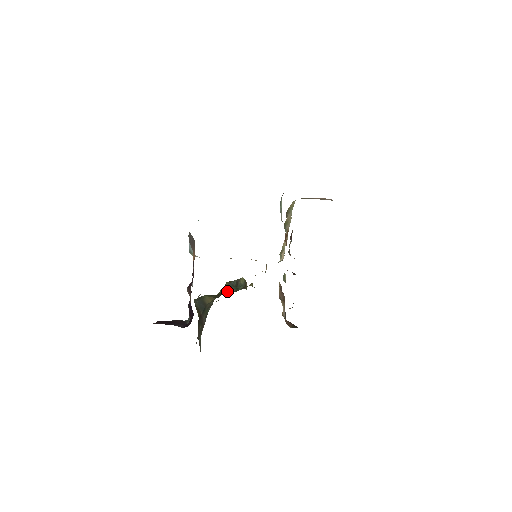
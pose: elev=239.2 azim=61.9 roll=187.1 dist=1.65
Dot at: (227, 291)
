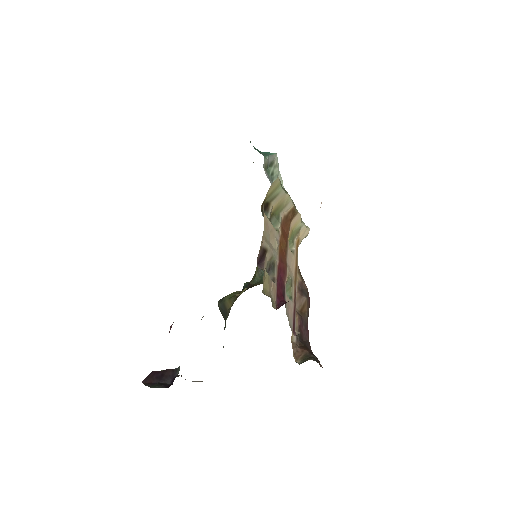
Dot at: (256, 279)
